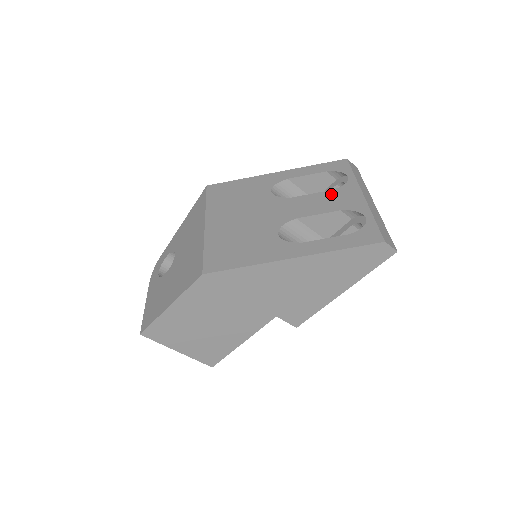
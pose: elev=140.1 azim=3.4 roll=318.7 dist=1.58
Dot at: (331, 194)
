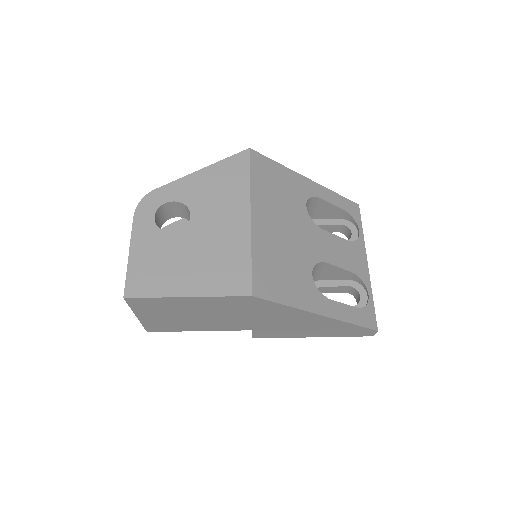
Dot at: (349, 246)
